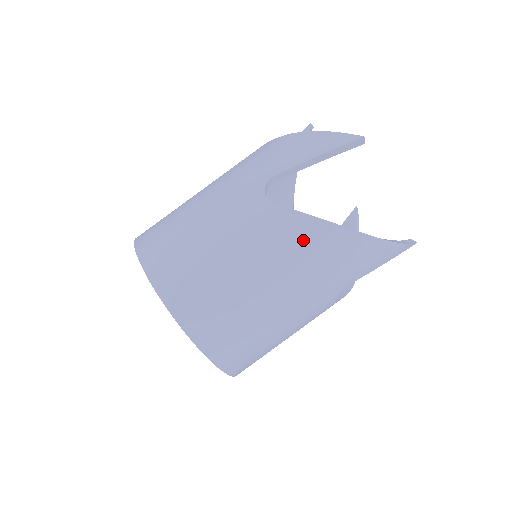
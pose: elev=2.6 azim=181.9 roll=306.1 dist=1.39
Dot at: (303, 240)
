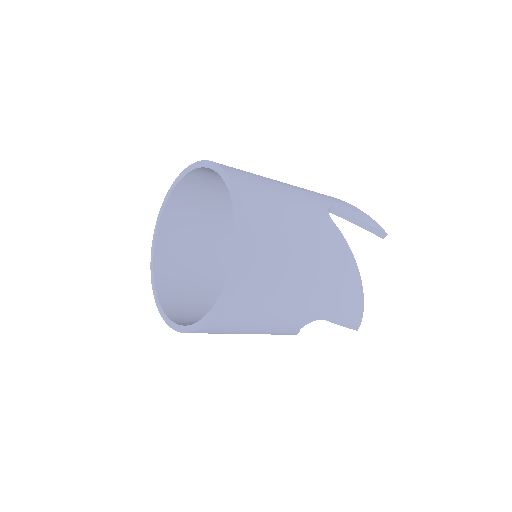
Dot at: (339, 257)
